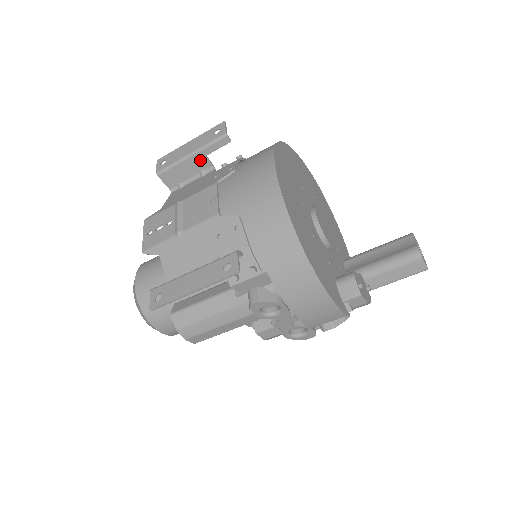
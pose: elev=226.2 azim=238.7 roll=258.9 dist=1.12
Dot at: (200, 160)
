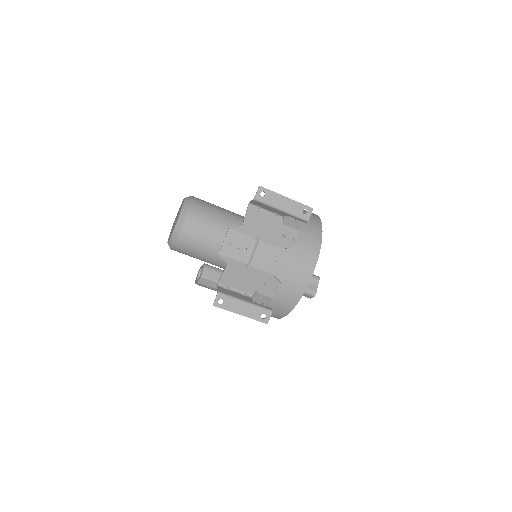
Dot at: (282, 213)
